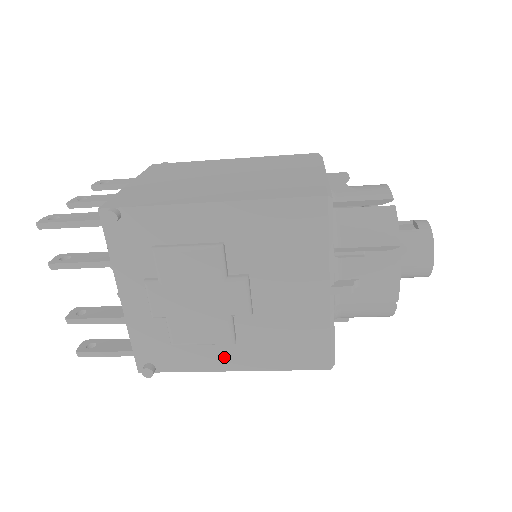
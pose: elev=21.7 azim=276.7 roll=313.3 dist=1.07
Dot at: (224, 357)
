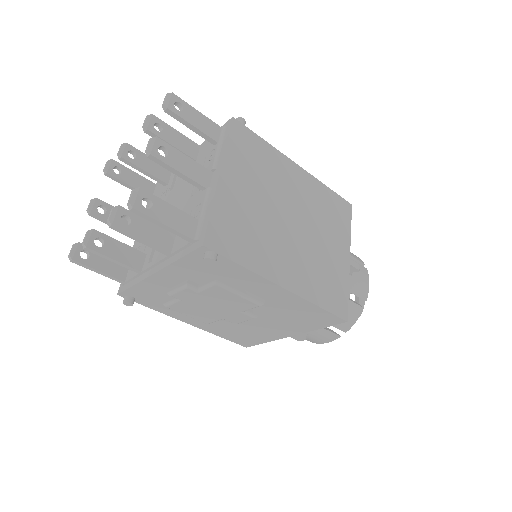
Dot at: (191, 319)
